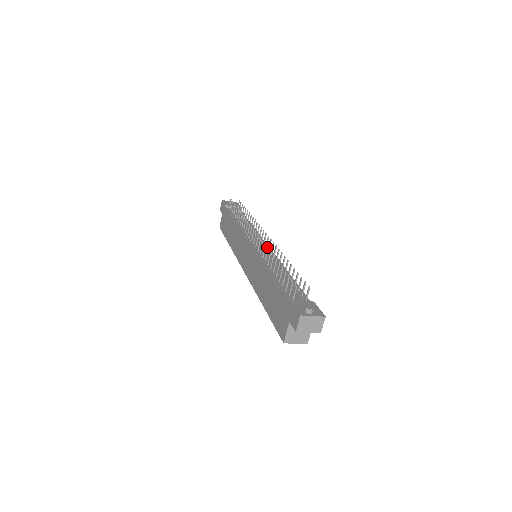
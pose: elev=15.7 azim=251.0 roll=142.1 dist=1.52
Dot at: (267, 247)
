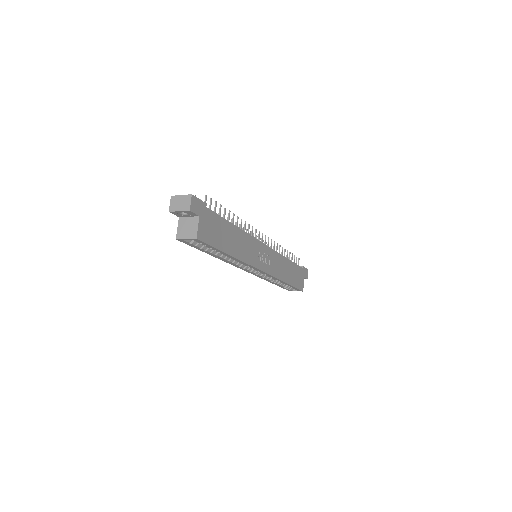
Dot at: (261, 243)
